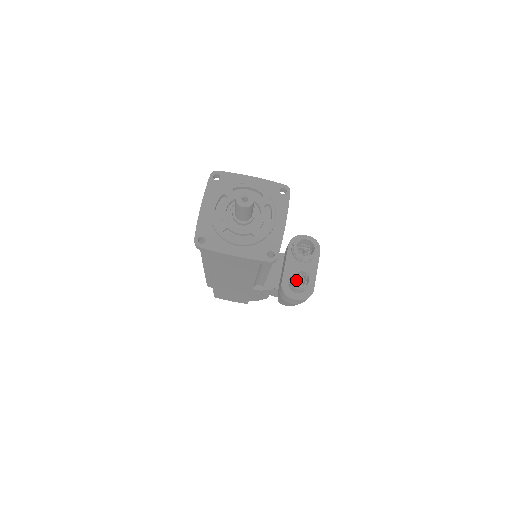
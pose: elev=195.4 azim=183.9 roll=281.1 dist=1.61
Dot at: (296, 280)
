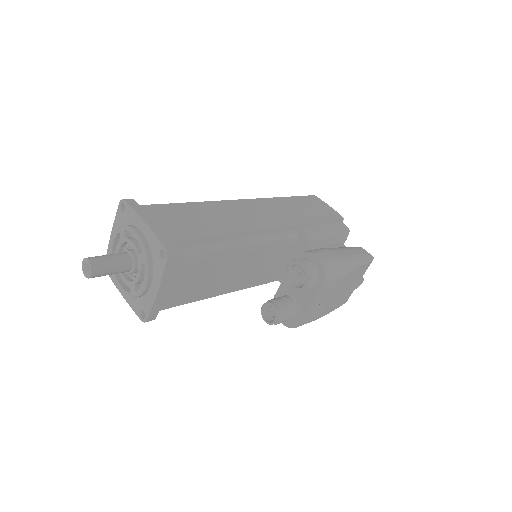
Dot at: occluded
